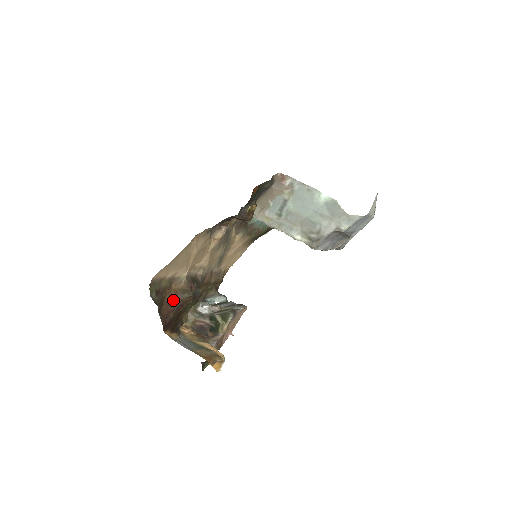
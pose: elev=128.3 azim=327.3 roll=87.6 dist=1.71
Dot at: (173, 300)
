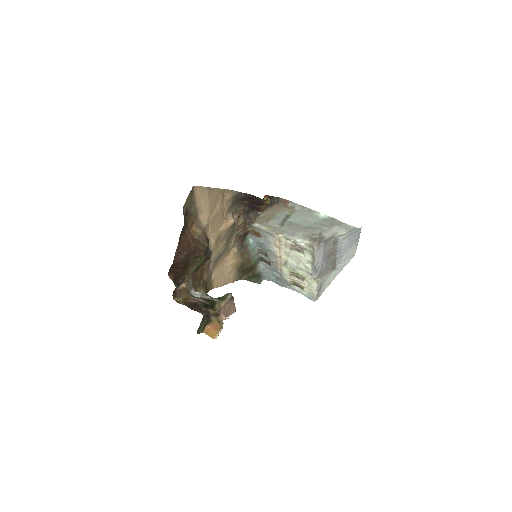
Dot at: (190, 240)
